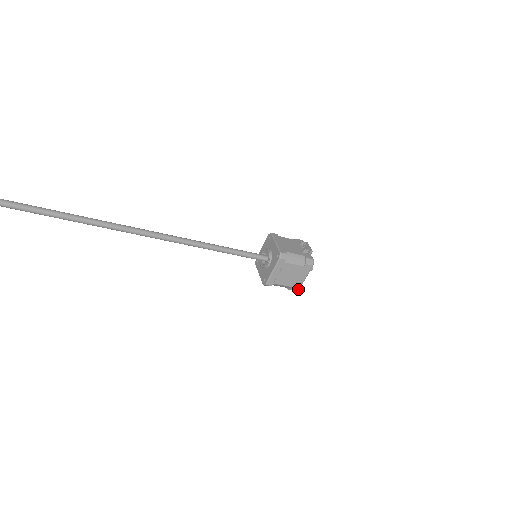
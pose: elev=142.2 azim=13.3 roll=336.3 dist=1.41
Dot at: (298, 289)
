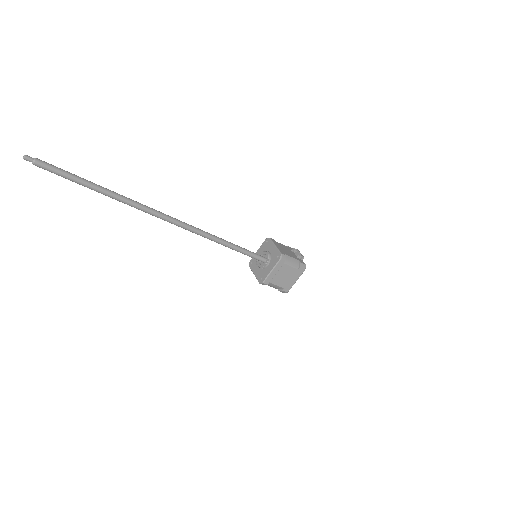
Dot at: (288, 291)
